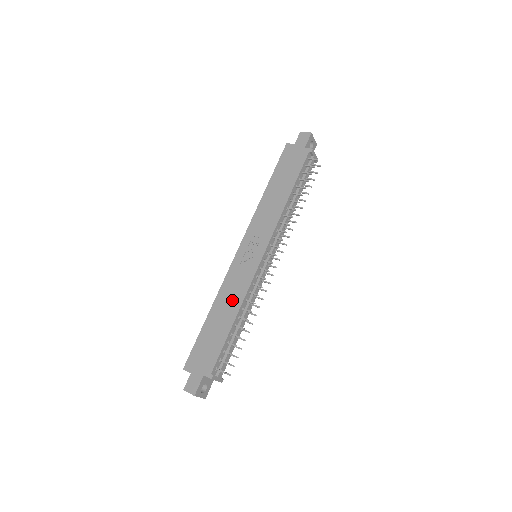
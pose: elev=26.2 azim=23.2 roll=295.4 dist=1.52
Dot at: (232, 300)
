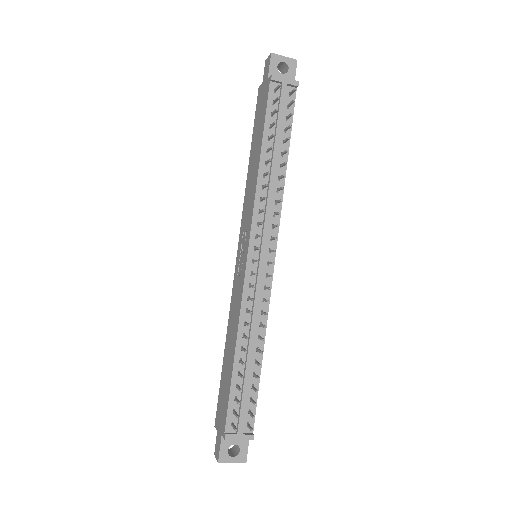
Dot at: (233, 327)
